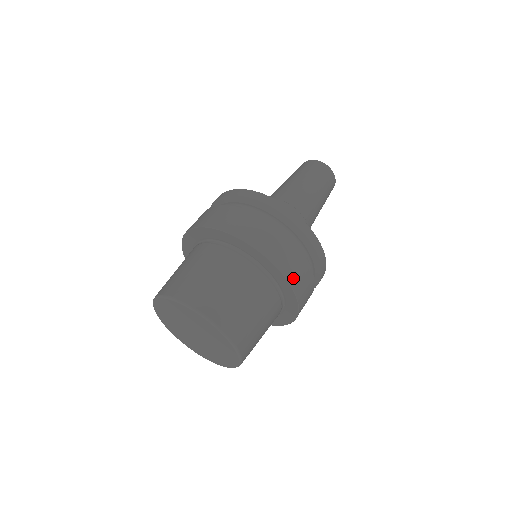
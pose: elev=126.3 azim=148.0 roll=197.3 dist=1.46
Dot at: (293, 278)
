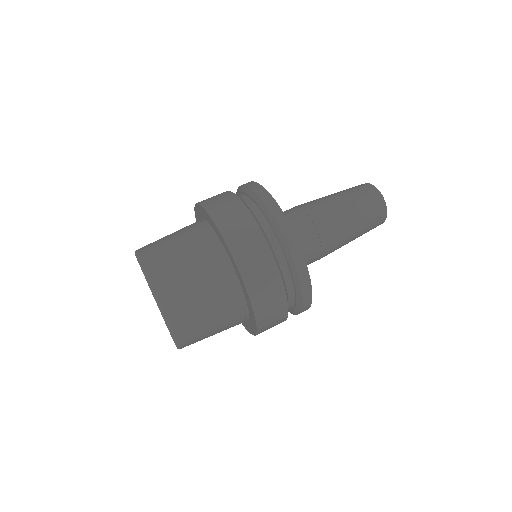
Dot at: (263, 321)
